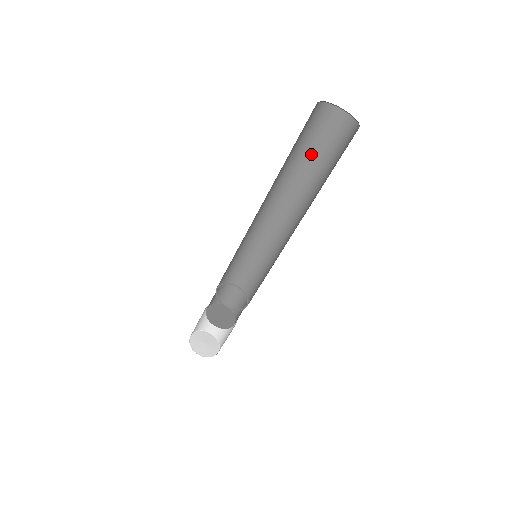
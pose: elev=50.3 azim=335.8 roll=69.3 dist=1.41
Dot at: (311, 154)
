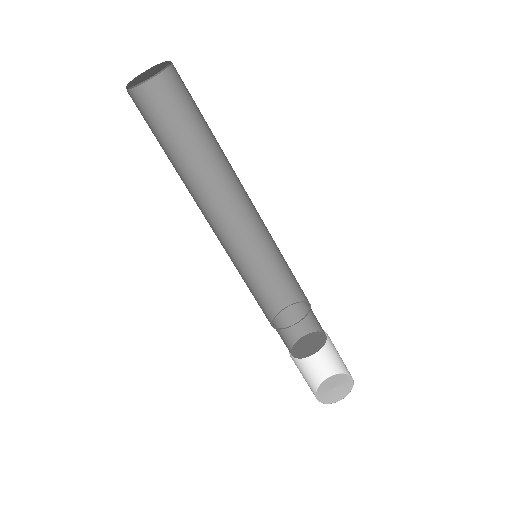
Dot at: (172, 140)
